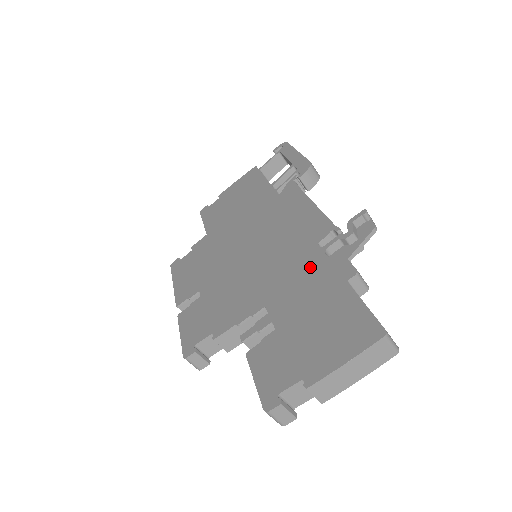
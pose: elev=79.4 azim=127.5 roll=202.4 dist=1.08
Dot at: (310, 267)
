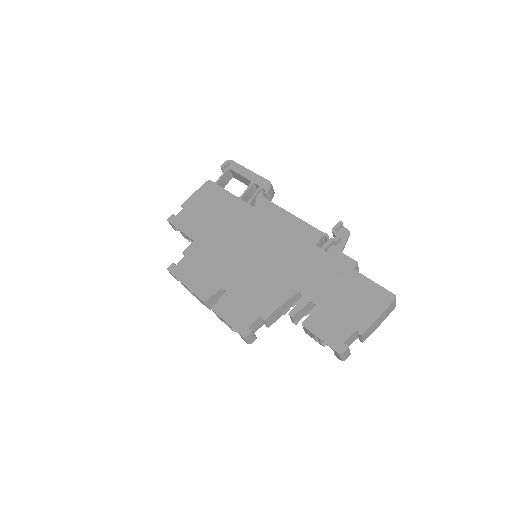
Dot at: (319, 262)
